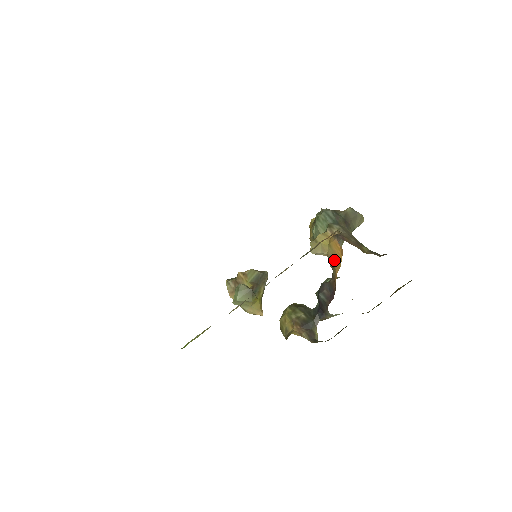
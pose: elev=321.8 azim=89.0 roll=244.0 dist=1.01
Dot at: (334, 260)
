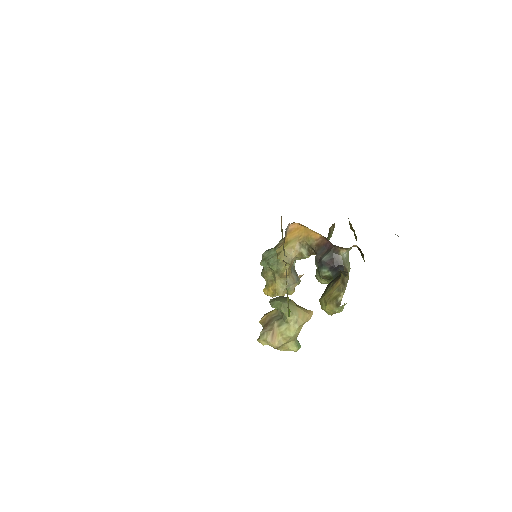
Dot at: (301, 239)
